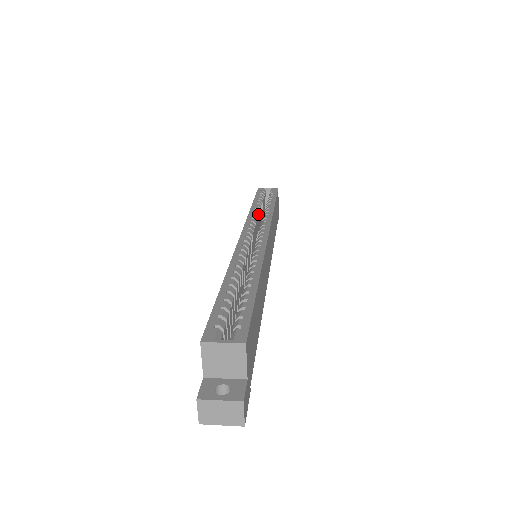
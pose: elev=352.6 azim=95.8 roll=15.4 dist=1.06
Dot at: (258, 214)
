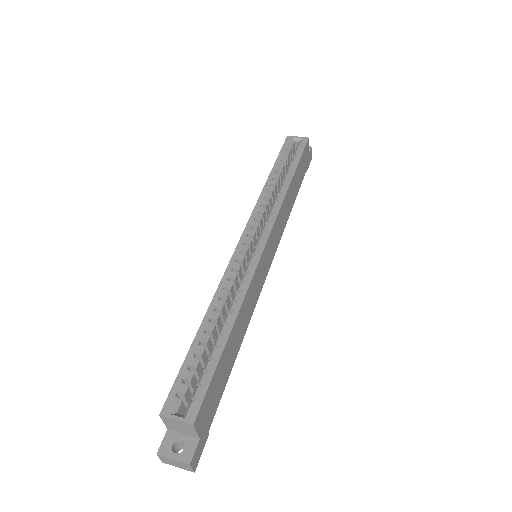
Dot at: (271, 193)
